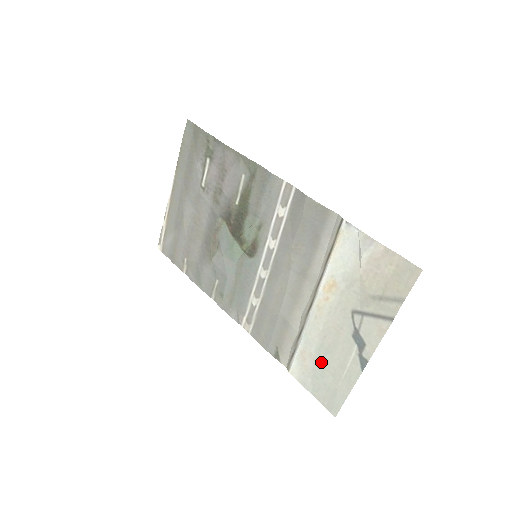
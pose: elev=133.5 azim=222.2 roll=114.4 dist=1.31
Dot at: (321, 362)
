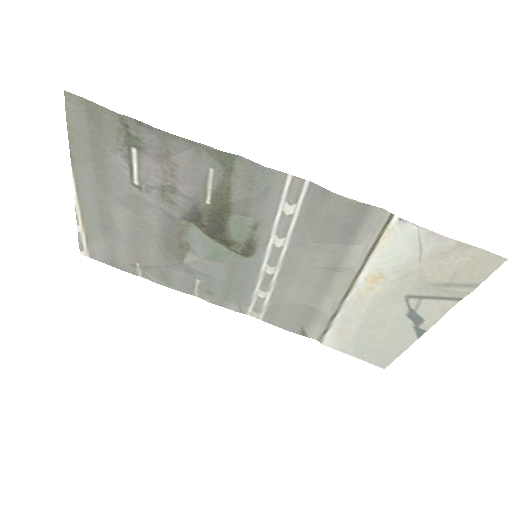
Dot at: (365, 336)
